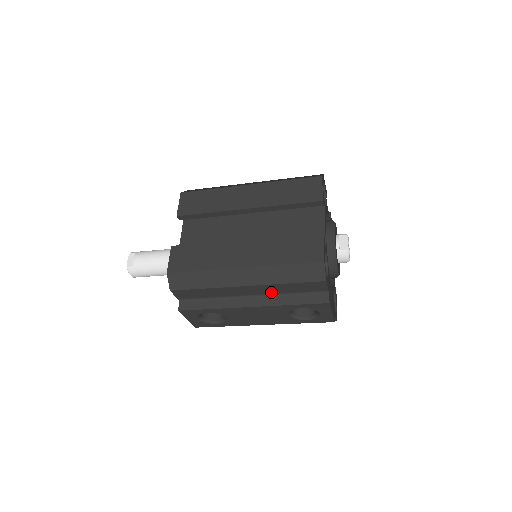
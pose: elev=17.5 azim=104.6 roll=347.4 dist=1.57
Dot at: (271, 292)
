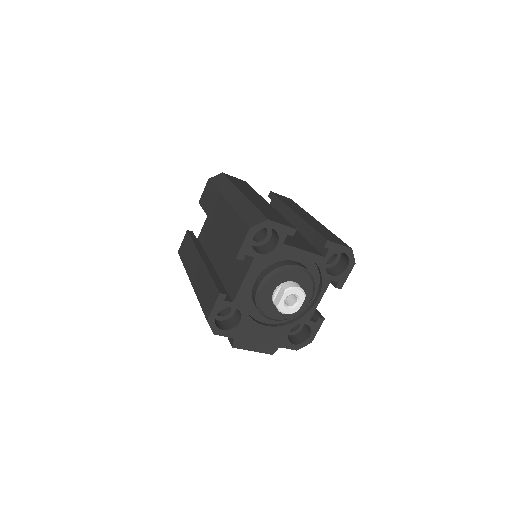
Dot at: occluded
